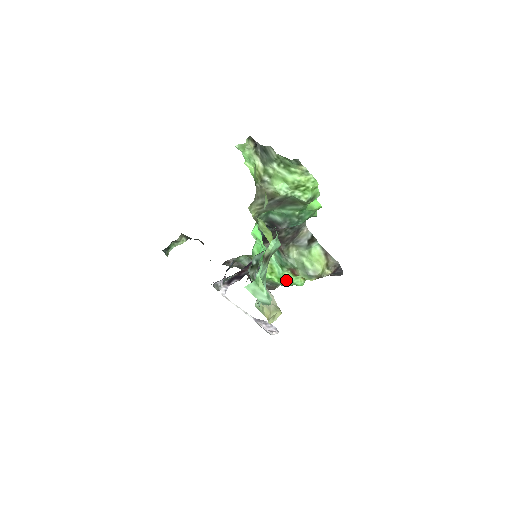
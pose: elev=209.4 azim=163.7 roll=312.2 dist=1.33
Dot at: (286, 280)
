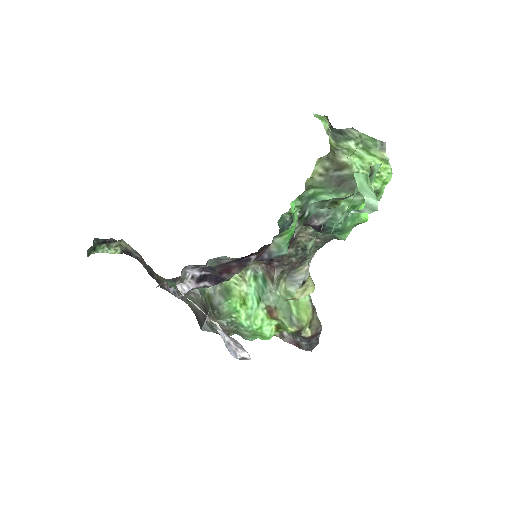
Dot at: (256, 321)
